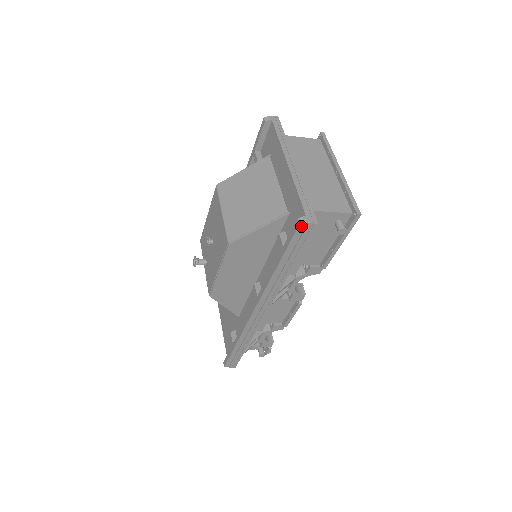
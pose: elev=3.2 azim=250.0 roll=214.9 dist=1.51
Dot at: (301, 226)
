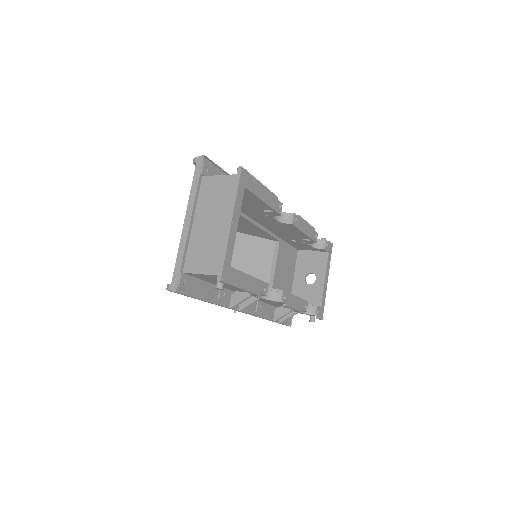
Dot at: occluded
